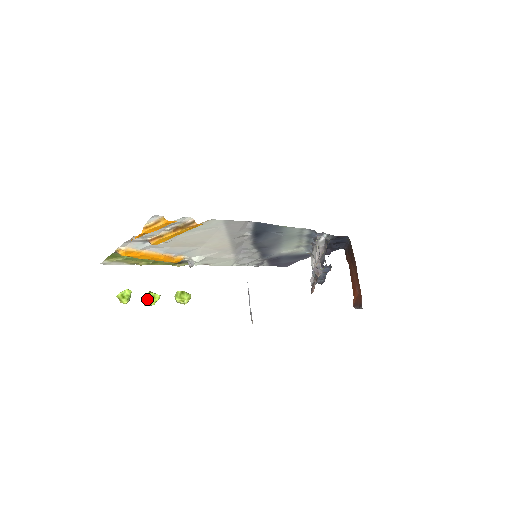
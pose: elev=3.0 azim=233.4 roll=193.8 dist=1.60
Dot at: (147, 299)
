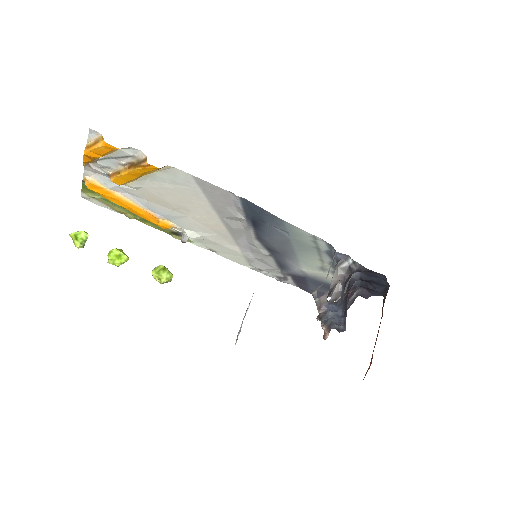
Dot at: (111, 255)
